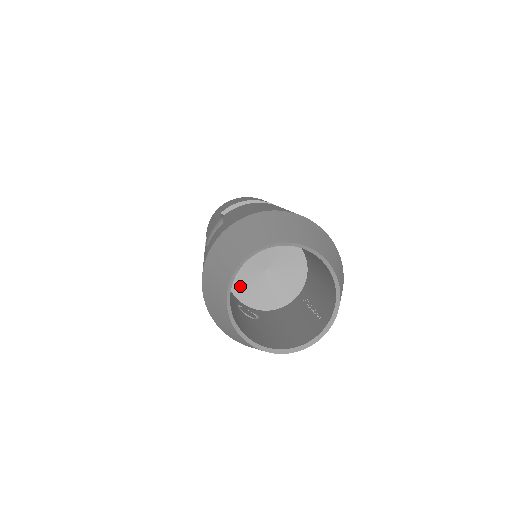
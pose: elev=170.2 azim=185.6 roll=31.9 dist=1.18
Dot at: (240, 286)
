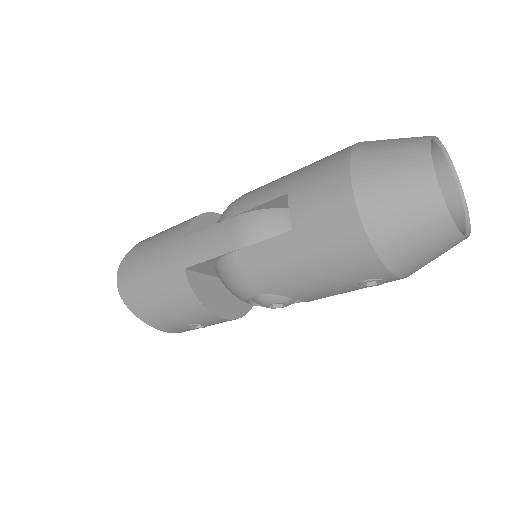
Dot at: occluded
